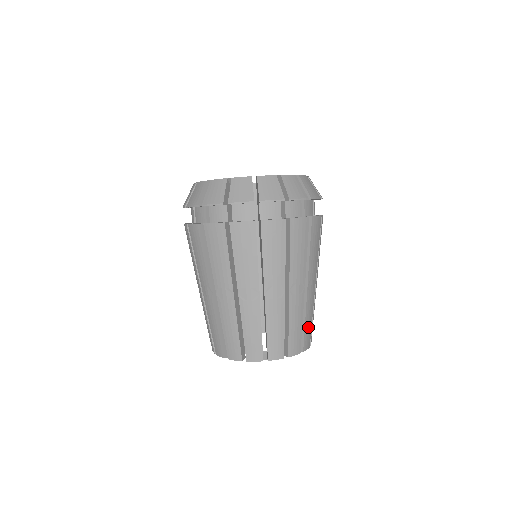
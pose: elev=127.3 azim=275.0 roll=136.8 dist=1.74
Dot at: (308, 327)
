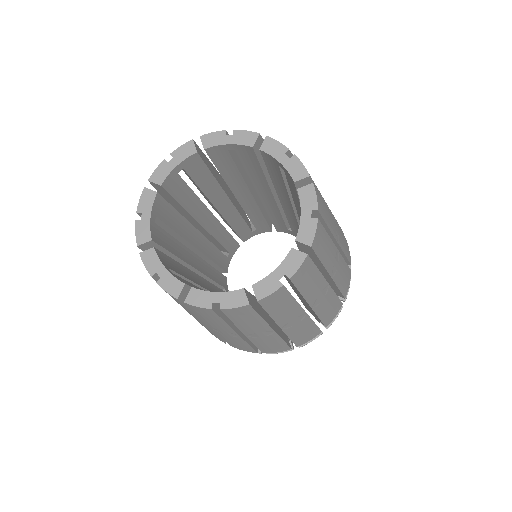
Dot at: occluded
